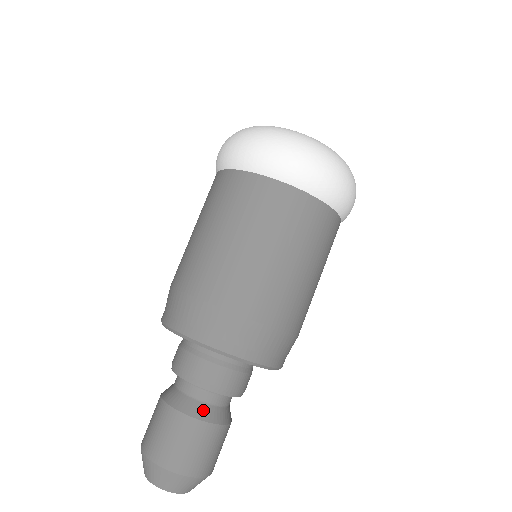
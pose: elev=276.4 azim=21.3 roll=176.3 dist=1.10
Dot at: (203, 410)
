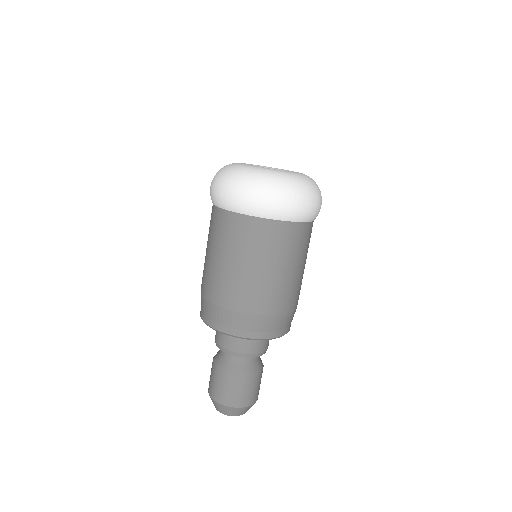
Dot at: (233, 367)
